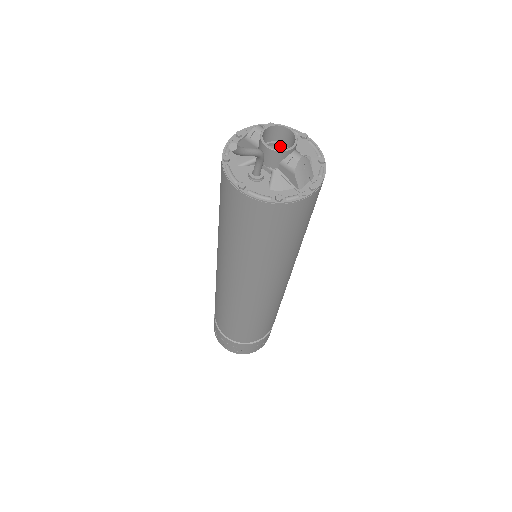
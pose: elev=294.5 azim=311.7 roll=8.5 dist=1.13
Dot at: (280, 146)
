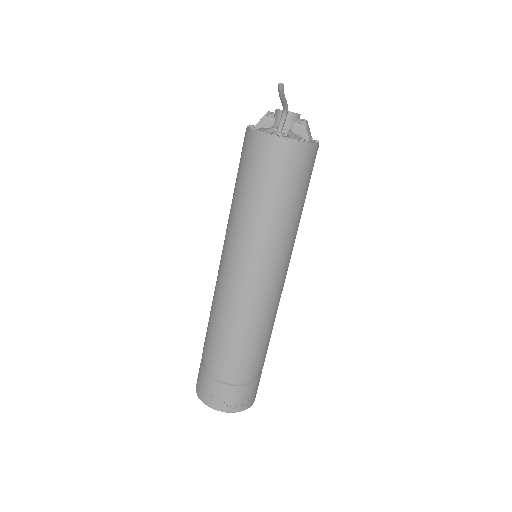
Dot at: occluded
